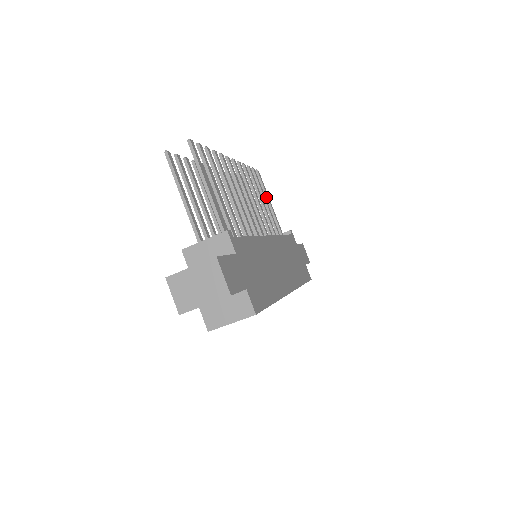
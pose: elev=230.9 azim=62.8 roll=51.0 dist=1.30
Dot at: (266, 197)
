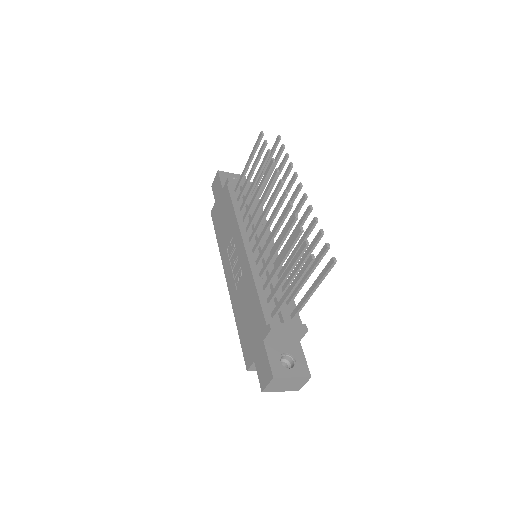
Dot at: (268, 163)
